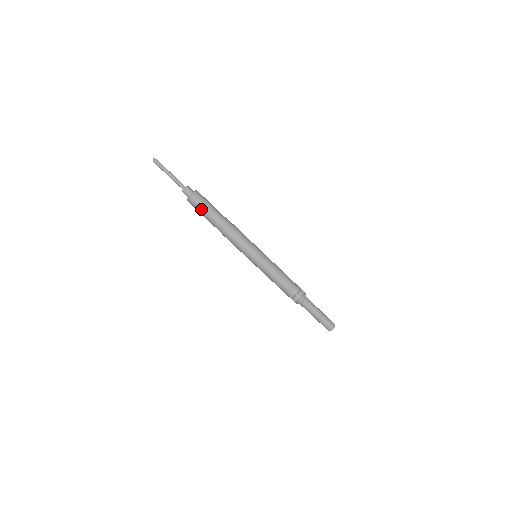
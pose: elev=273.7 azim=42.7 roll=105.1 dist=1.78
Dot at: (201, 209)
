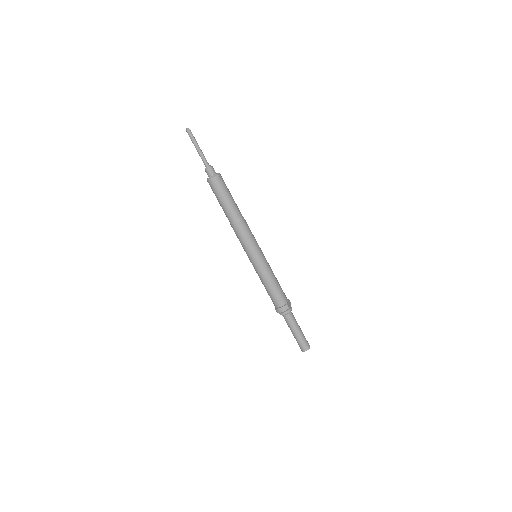
Dot at: (216, 194)
